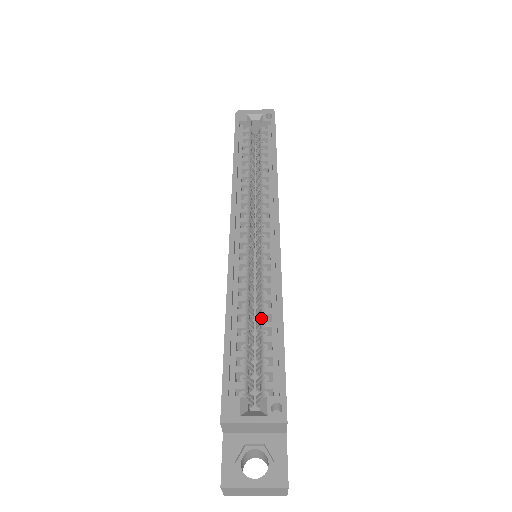
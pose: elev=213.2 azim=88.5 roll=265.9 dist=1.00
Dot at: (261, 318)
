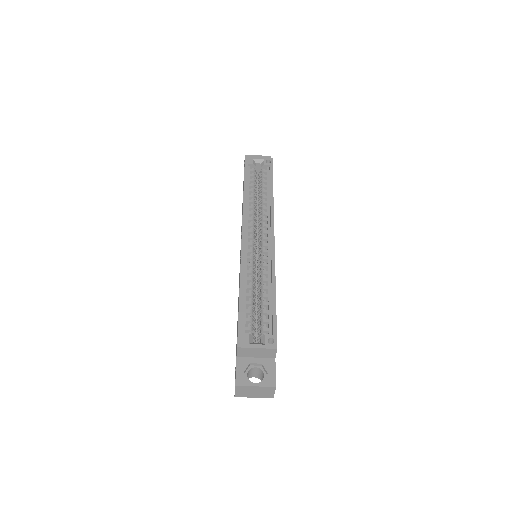
Dot at: (261, 292)
